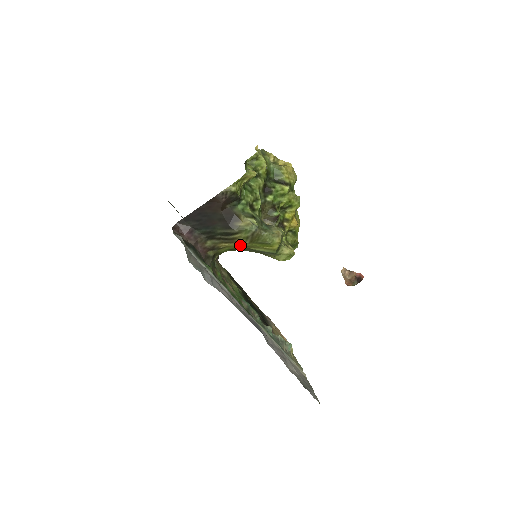
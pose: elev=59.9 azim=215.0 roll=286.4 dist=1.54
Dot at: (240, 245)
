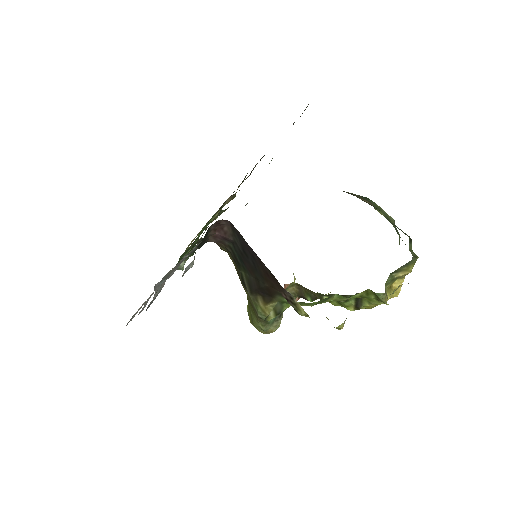
Dot at: occluded
